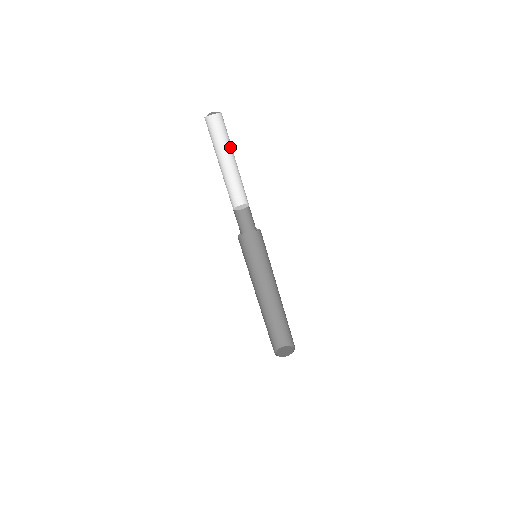
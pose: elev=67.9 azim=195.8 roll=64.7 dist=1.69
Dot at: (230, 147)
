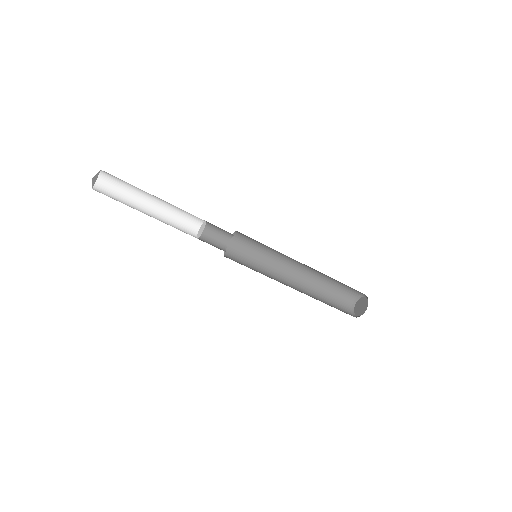
Dot at: (141, 190)
